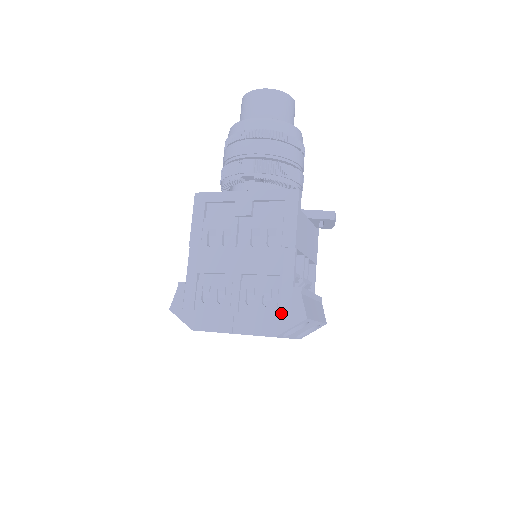
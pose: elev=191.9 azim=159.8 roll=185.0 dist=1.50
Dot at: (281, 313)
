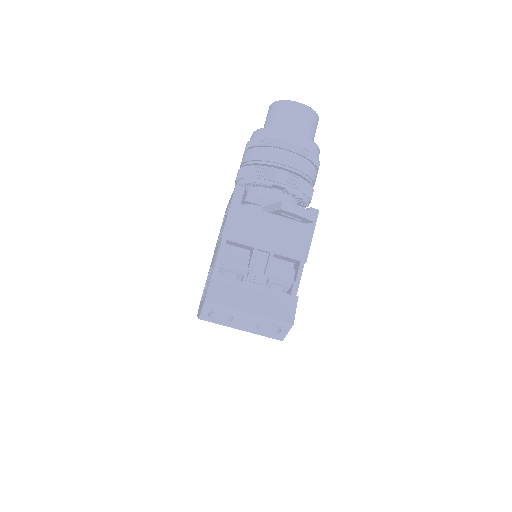
Dot at: (204, 297)
